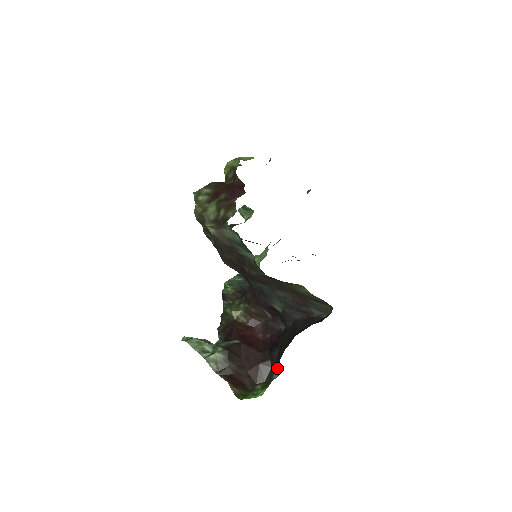
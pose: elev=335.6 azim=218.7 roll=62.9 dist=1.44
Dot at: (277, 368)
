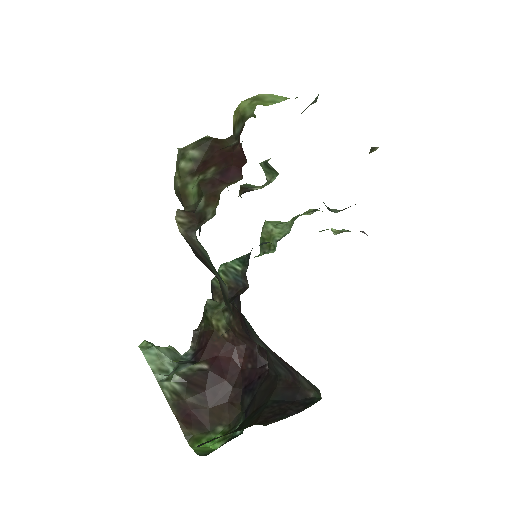
Dot at: occluded
